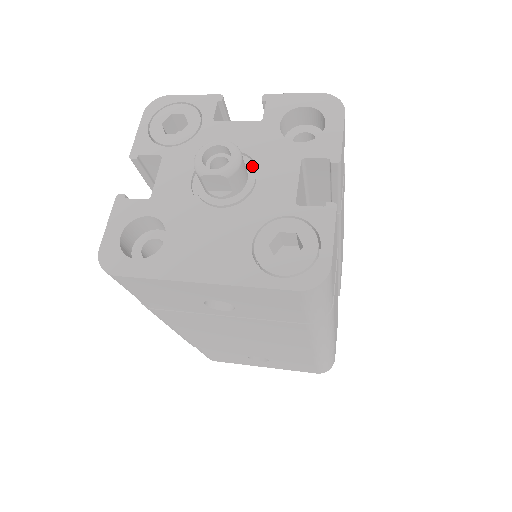
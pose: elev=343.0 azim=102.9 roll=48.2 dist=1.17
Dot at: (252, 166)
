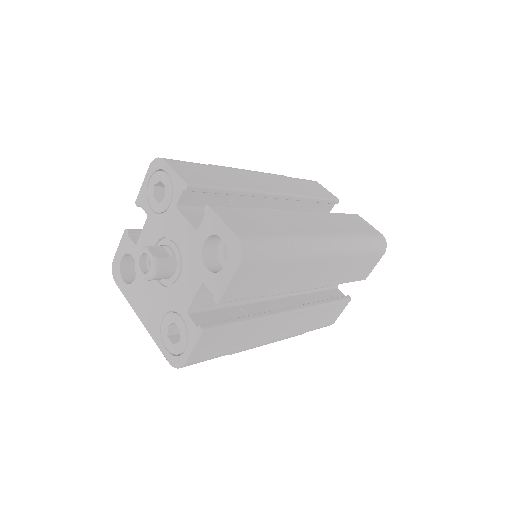
Dot at: (180, 265)
